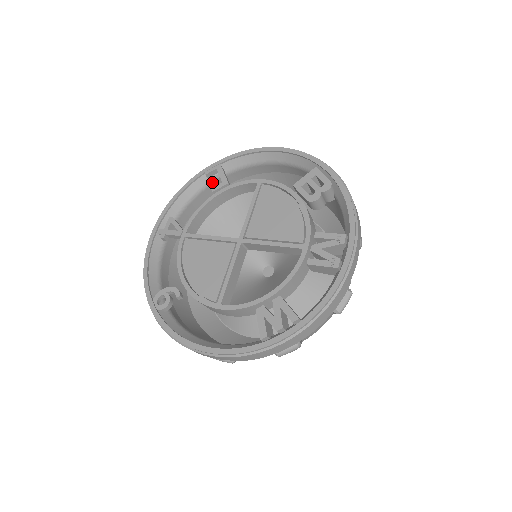
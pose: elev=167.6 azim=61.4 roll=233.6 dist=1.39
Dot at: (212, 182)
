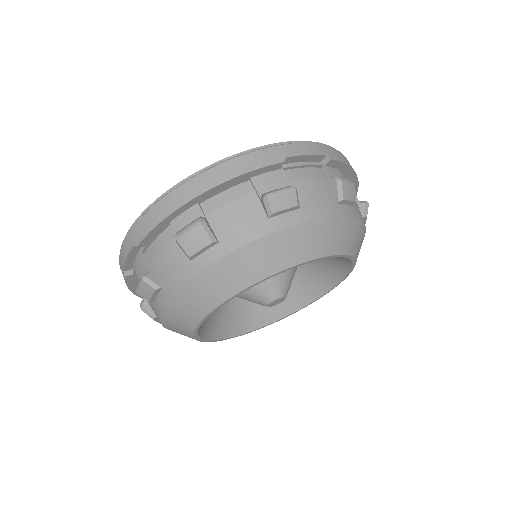
Dot at: occluded
